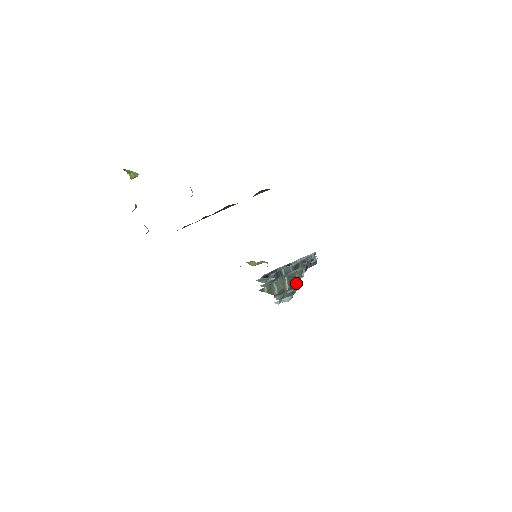
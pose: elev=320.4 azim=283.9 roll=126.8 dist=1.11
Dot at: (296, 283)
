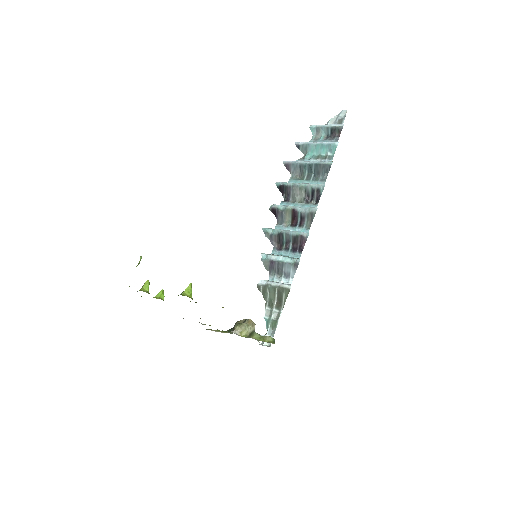
Dot at: (282, 301)
